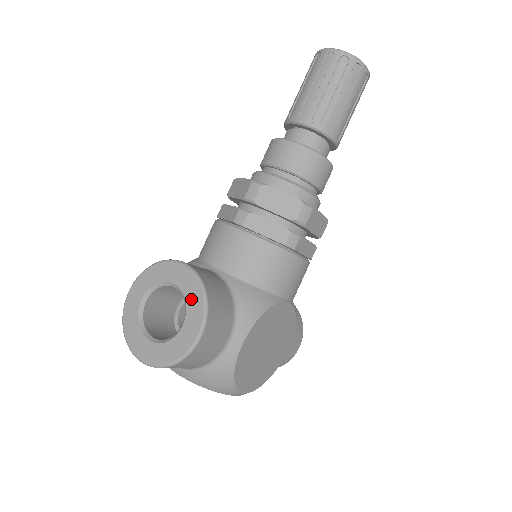
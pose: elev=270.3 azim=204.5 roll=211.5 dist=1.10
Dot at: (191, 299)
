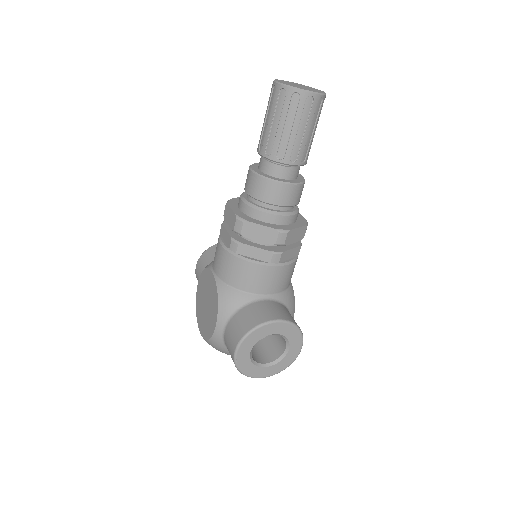
Dot at: (291, 336)
